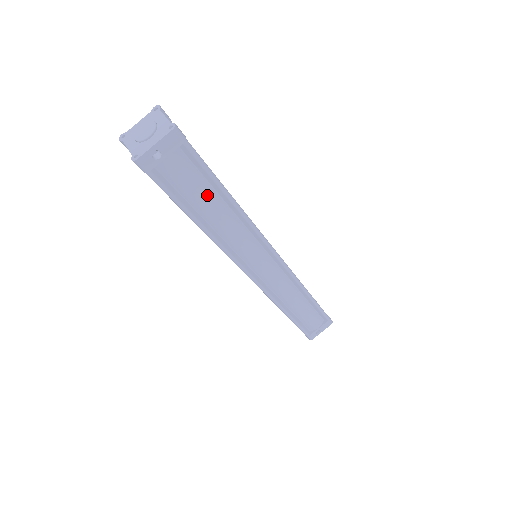
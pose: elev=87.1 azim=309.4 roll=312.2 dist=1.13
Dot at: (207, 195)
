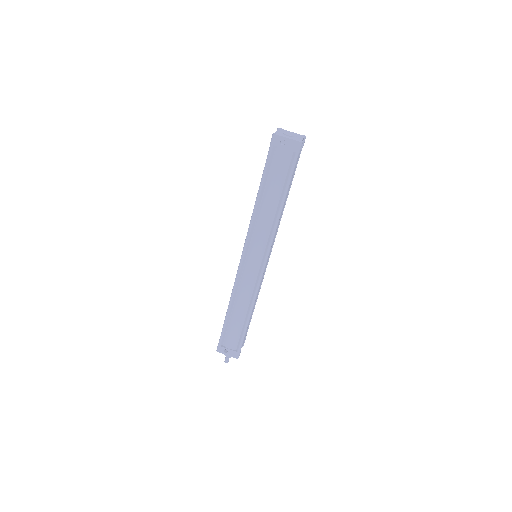
Dot at: (277, 187)
